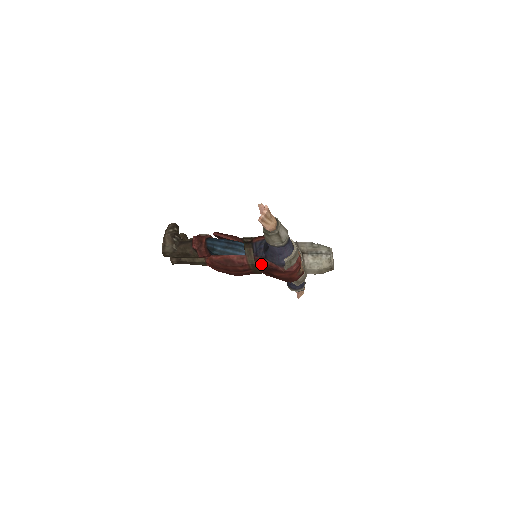
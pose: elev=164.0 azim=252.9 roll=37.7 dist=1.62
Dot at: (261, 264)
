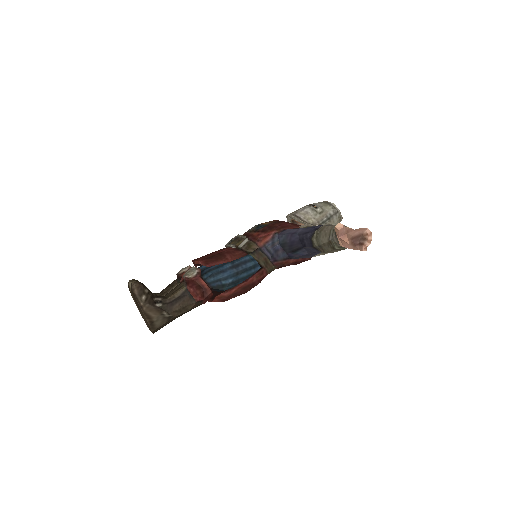
Dot at: (284, 266)
